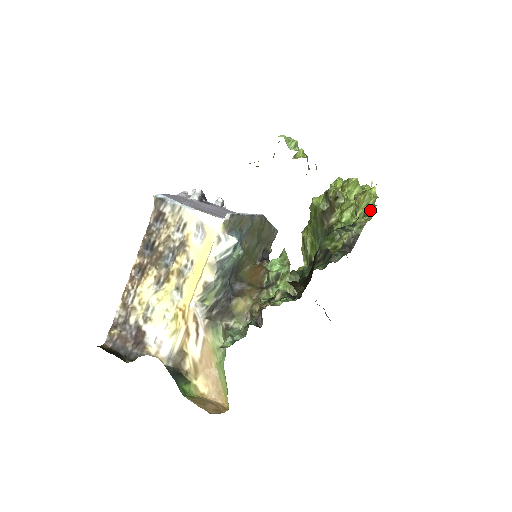
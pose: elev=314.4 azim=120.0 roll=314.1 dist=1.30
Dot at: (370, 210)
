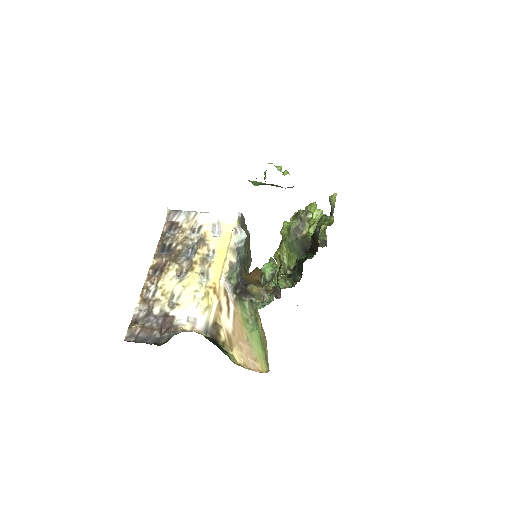
Dot at: (323, 232)
